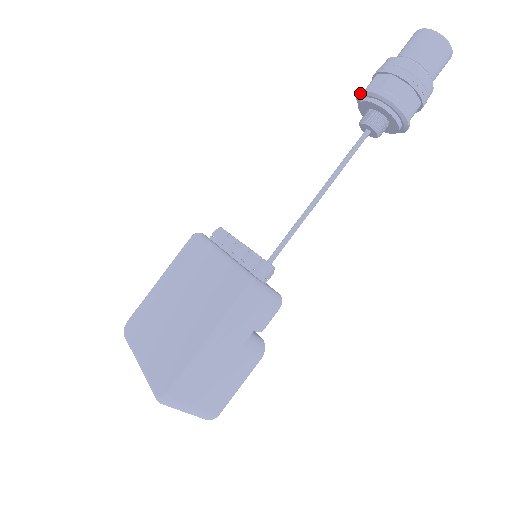
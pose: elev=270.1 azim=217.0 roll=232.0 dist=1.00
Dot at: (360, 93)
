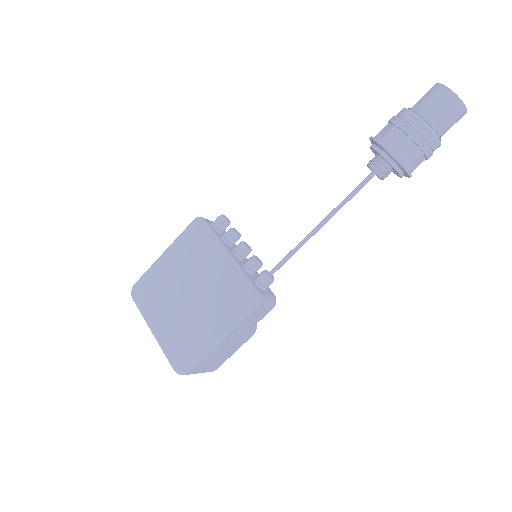
Dot at: (376, 142)
